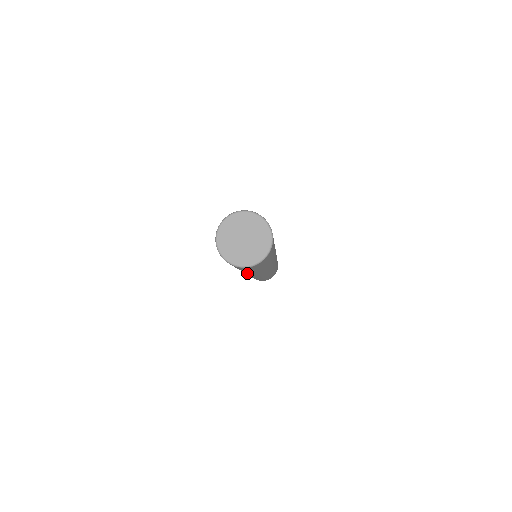
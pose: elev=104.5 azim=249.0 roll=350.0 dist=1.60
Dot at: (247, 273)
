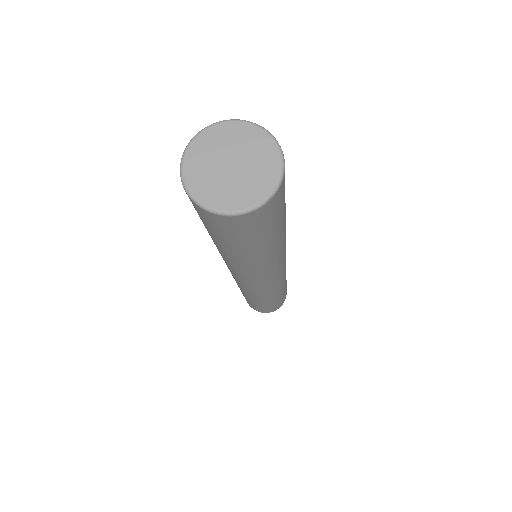
Dot at: (228, 262)
